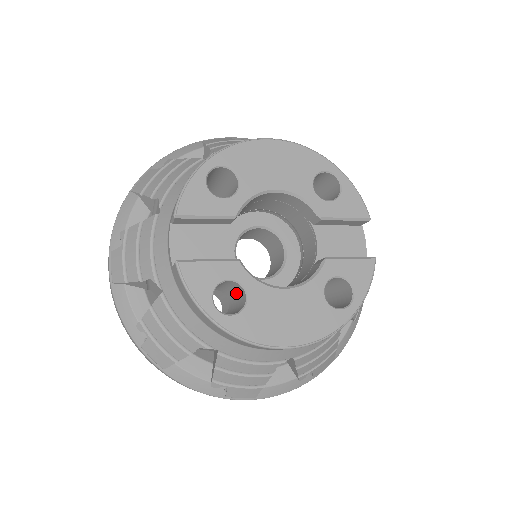
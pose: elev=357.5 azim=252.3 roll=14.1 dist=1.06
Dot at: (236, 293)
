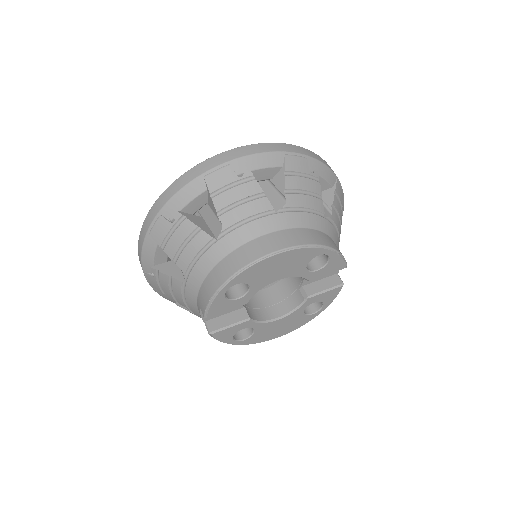
Dot at: occluded
